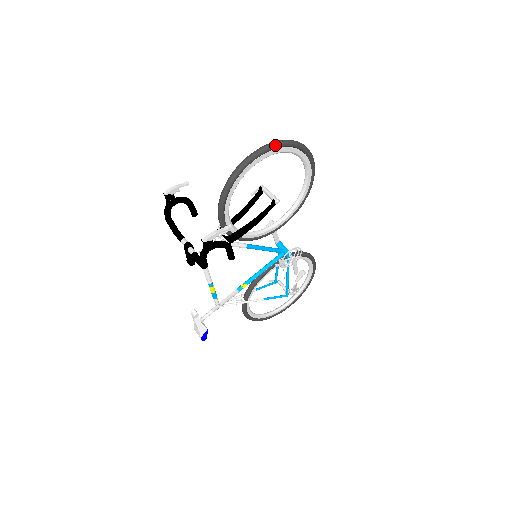
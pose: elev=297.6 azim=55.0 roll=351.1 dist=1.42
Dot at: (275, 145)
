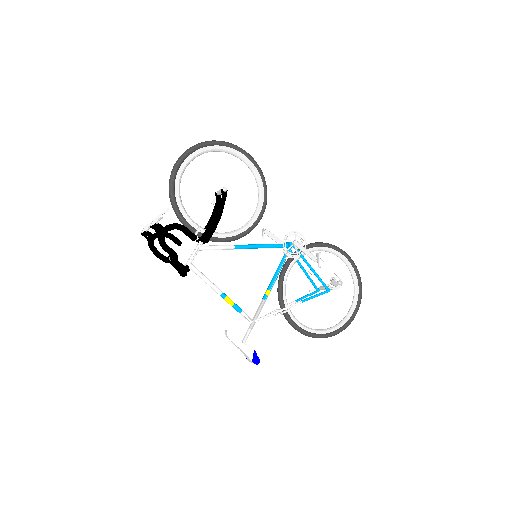
Dot at: (191, 148)
